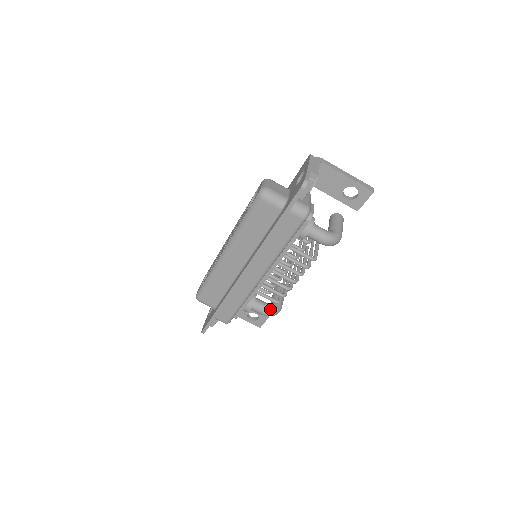
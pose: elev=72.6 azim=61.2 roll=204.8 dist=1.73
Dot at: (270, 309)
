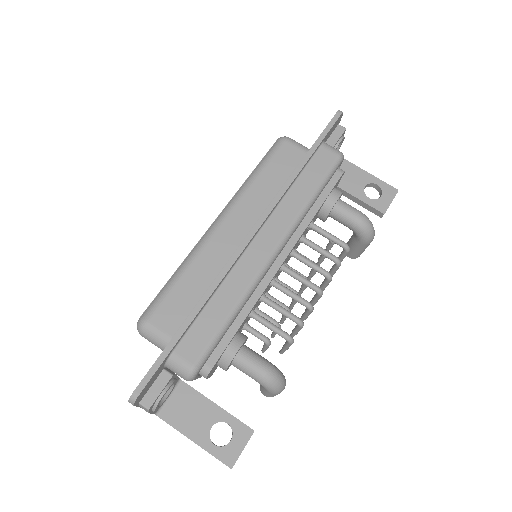
Dot at: (272, 364)
